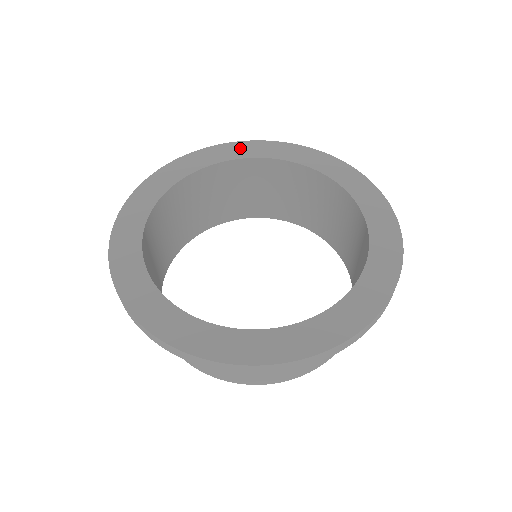
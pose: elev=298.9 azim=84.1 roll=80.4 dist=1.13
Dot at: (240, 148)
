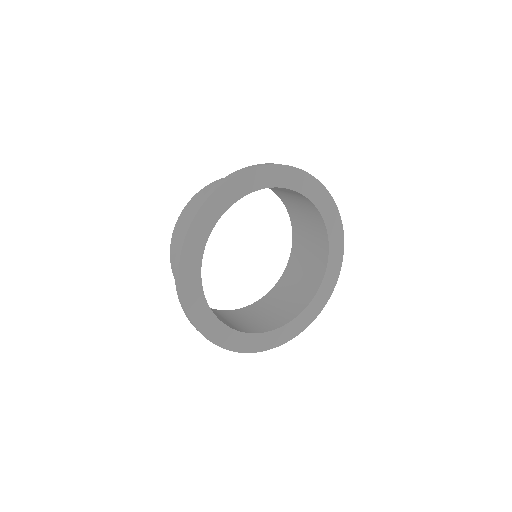
Dot at: (212, 208)
